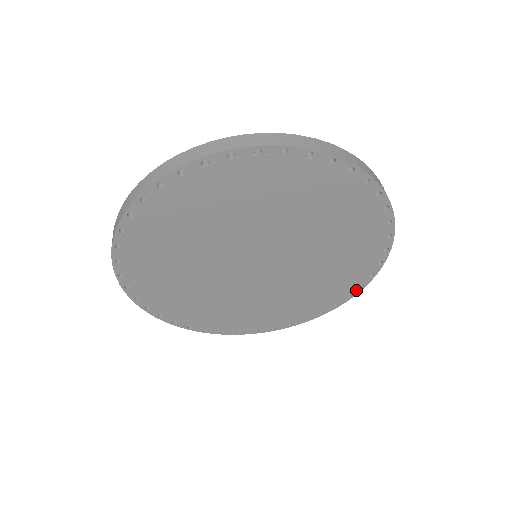
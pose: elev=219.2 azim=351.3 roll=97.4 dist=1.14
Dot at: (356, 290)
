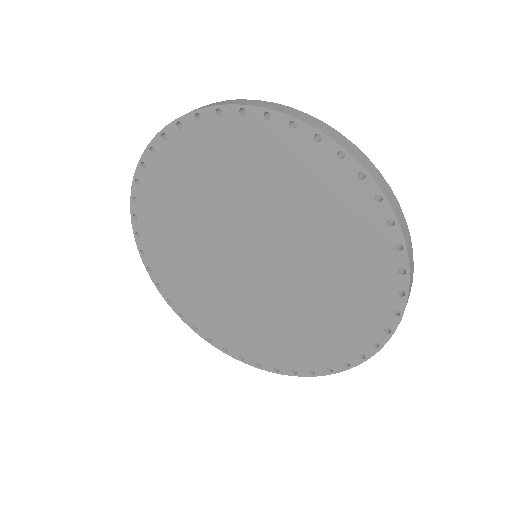
Dot at: (392, 320)
